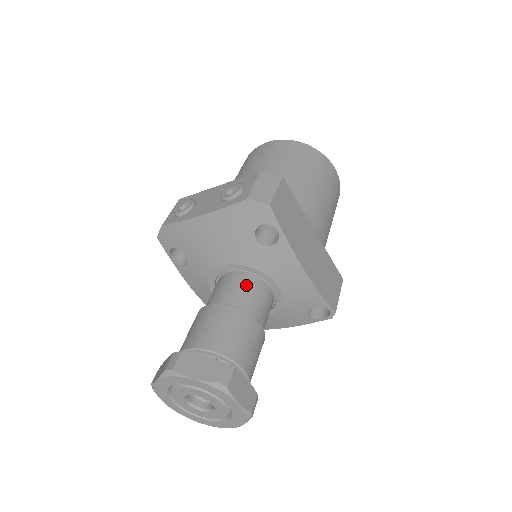
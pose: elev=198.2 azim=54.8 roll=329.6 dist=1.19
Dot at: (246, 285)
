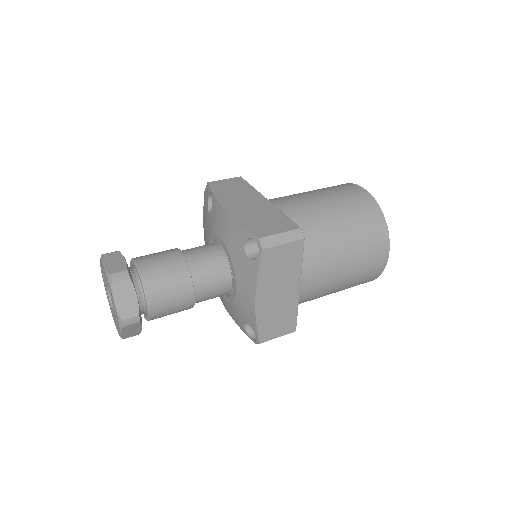
Dot at: occluded
